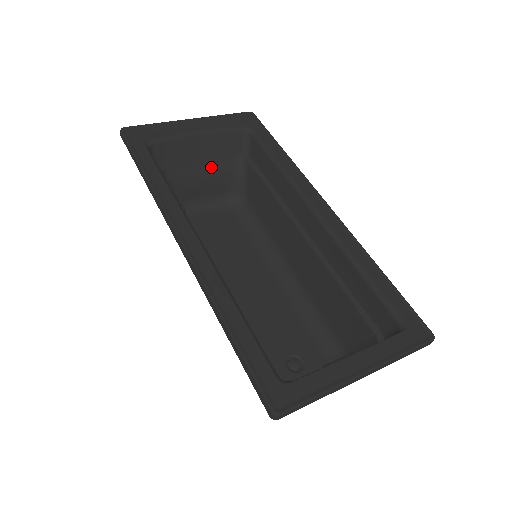
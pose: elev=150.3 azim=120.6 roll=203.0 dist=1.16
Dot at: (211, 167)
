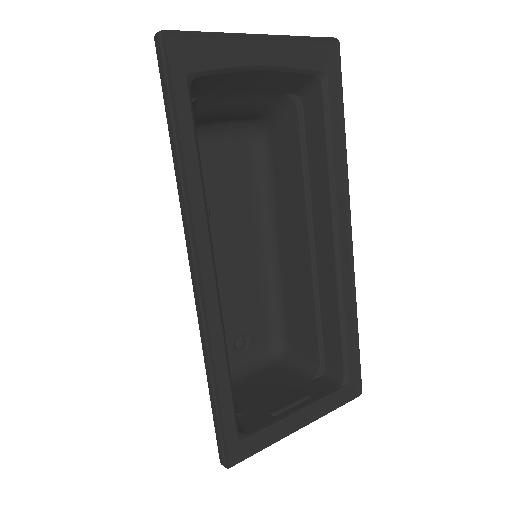
Dot at: (251, 100)
